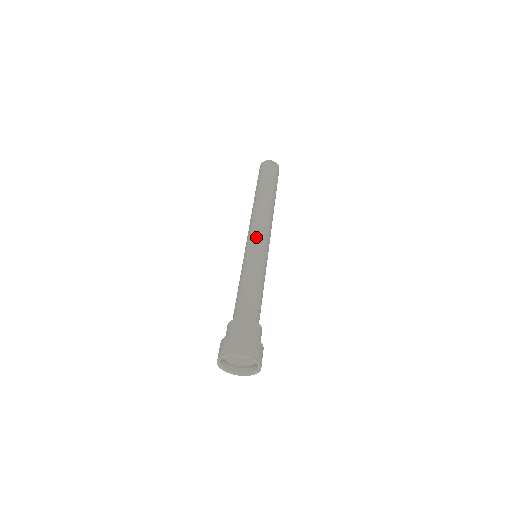
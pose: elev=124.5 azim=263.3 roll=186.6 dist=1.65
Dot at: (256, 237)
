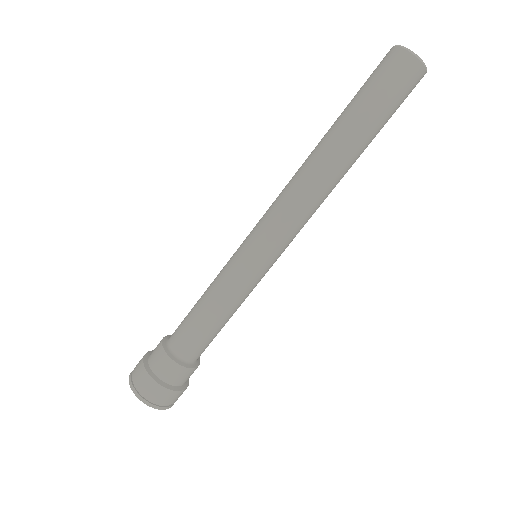
Dot at: (255, 229)
